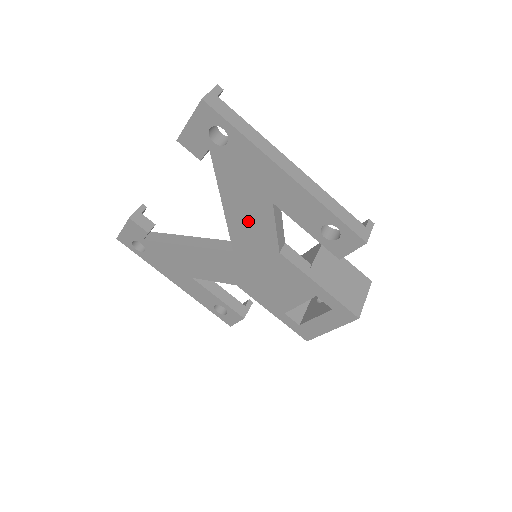
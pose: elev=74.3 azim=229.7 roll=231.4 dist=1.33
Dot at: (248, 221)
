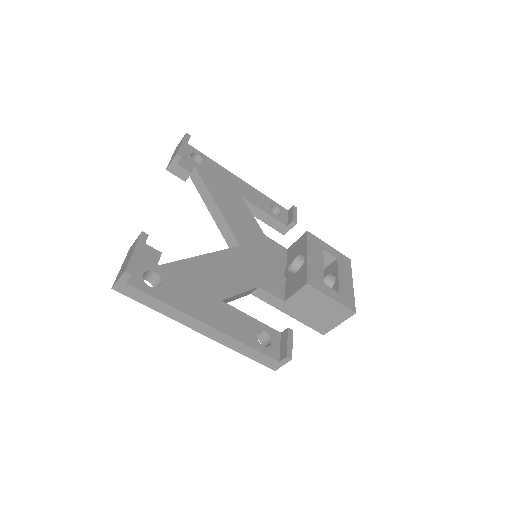
Dot at: occluded
